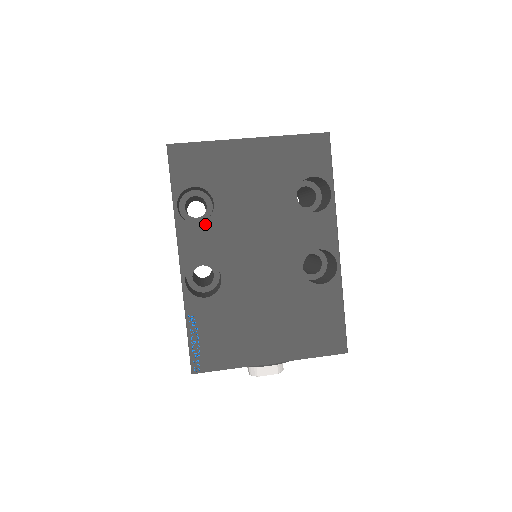
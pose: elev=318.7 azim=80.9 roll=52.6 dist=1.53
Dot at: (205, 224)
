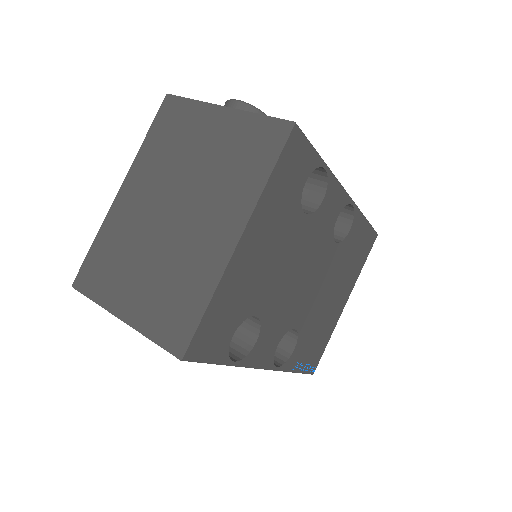
Dot at: (261, 333)
